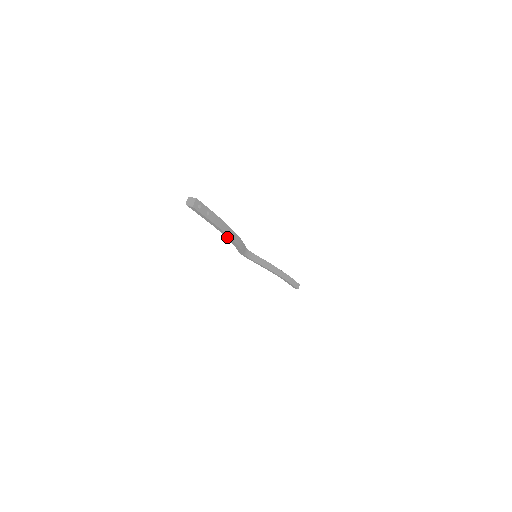
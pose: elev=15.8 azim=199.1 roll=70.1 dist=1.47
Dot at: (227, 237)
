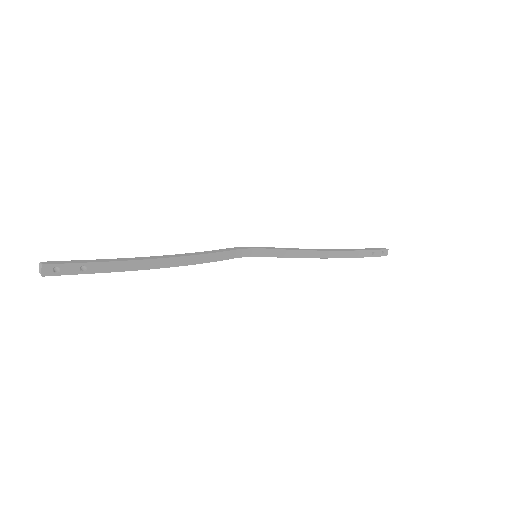
Dot at: (165, 265)
